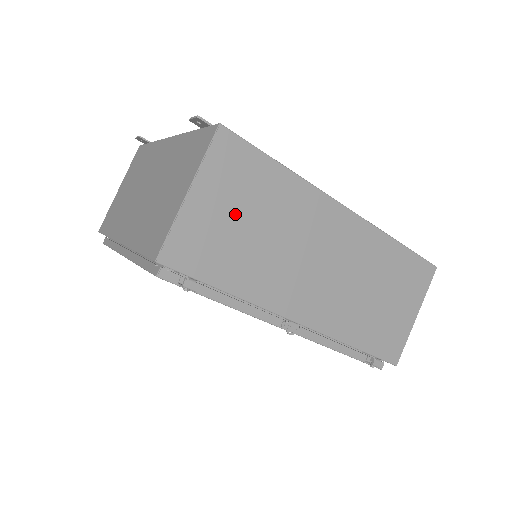
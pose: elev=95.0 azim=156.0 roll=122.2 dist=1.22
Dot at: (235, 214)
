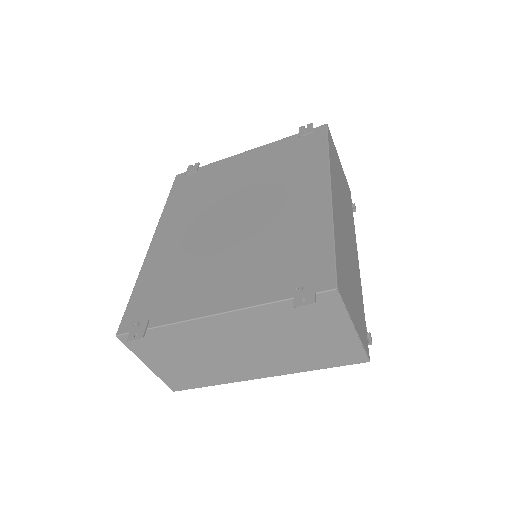
Dot at: (351, 292)
